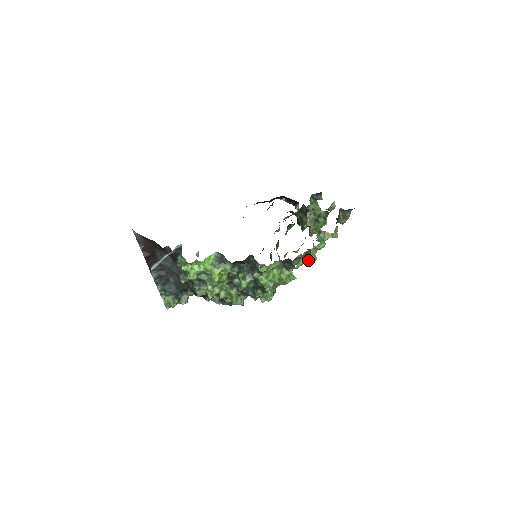
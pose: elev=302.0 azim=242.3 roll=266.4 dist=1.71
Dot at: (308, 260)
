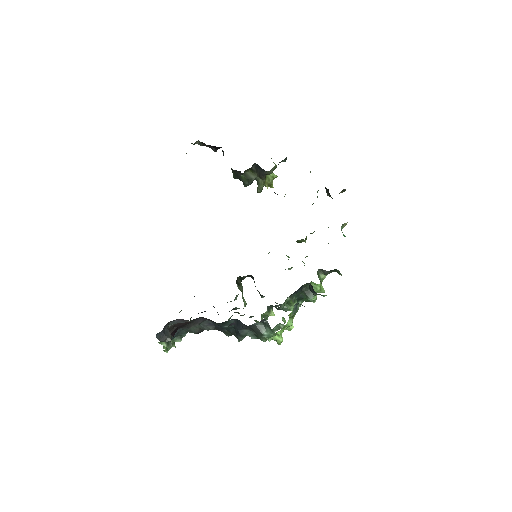
Dot at: occluded
